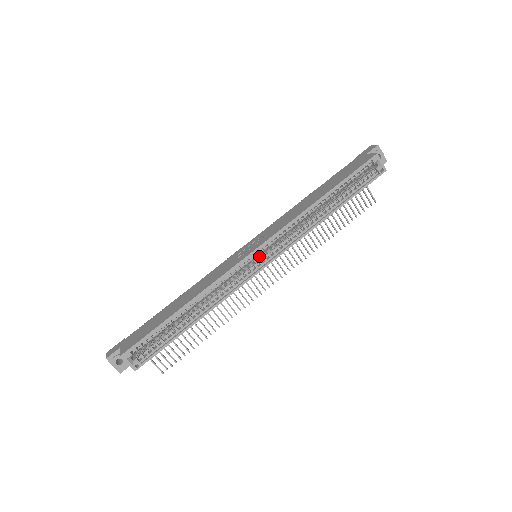
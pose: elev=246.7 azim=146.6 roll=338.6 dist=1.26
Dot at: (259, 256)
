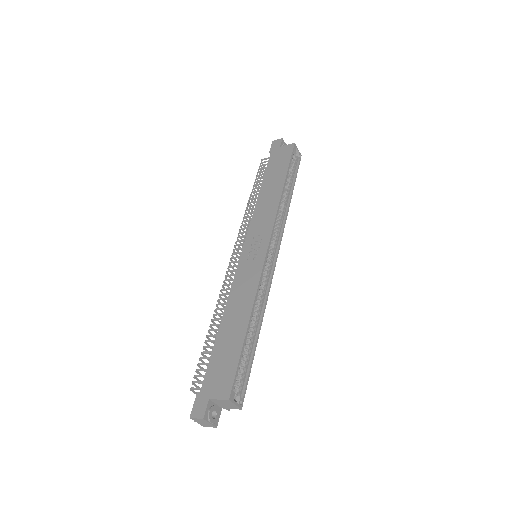
Dot at: occluded
